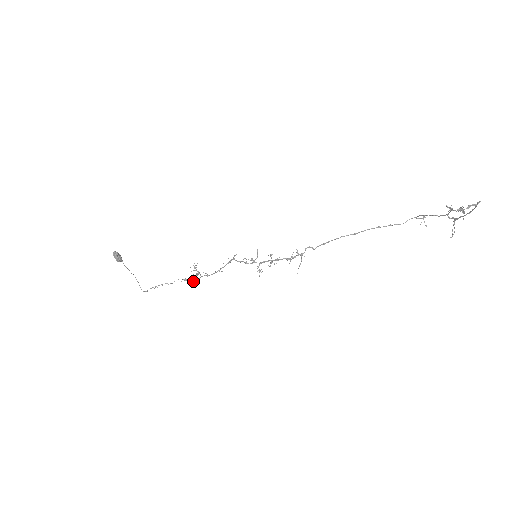
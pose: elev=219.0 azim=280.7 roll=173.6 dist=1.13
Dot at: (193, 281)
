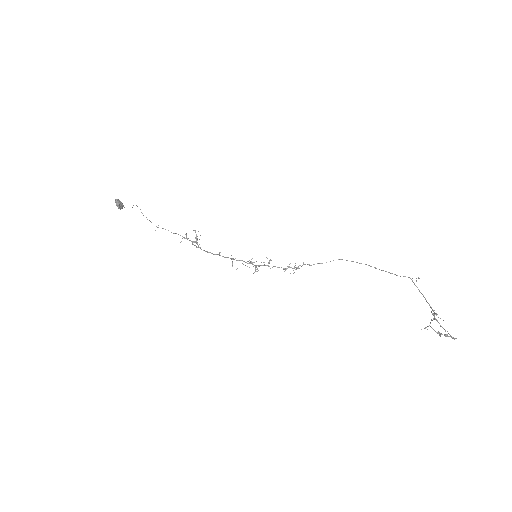
Dot at: (193, 244)
